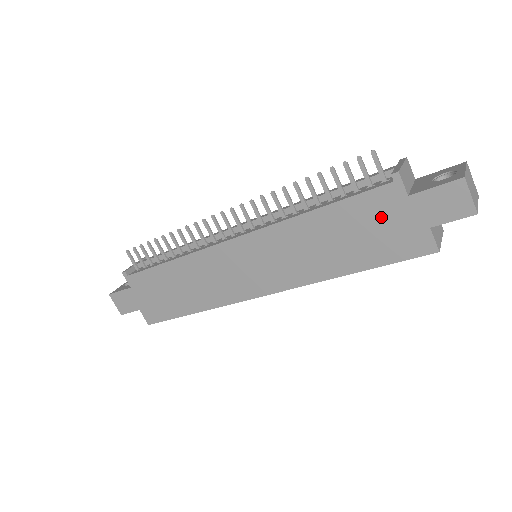
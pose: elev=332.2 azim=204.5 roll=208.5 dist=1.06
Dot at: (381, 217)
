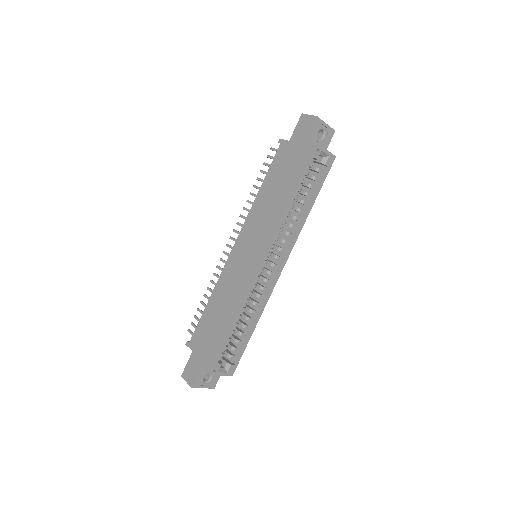
Dot at: (286, 159)
